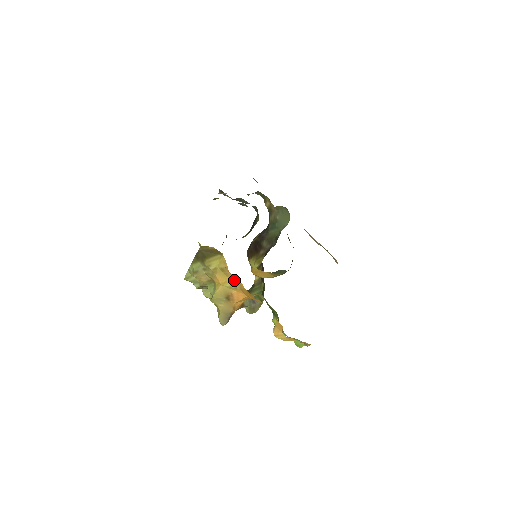
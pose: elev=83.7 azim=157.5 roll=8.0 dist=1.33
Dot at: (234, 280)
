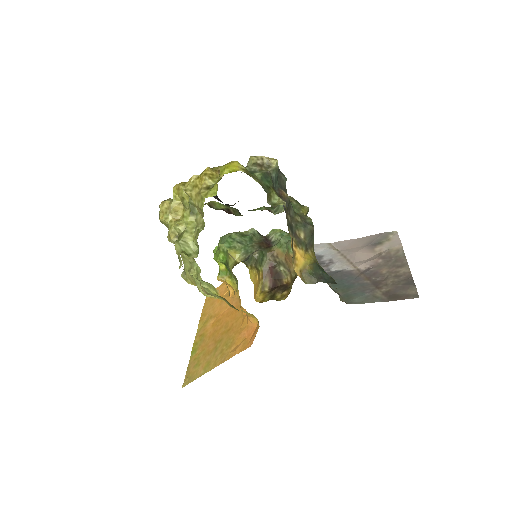
Dot at: occluded
